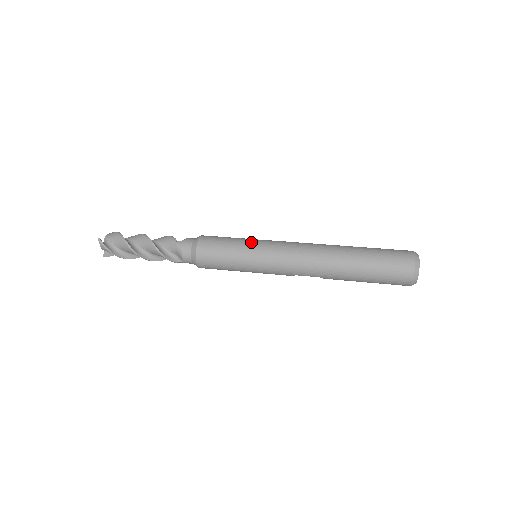
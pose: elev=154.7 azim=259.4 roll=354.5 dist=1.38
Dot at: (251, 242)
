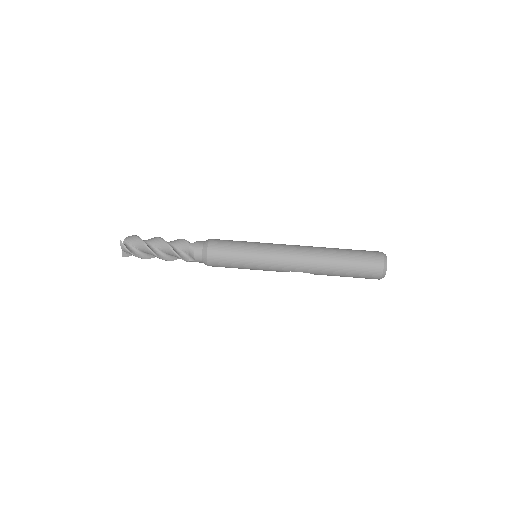
Dot at: (253, 244)
